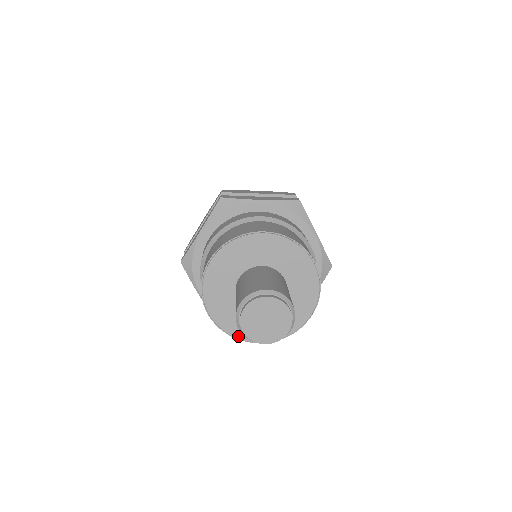
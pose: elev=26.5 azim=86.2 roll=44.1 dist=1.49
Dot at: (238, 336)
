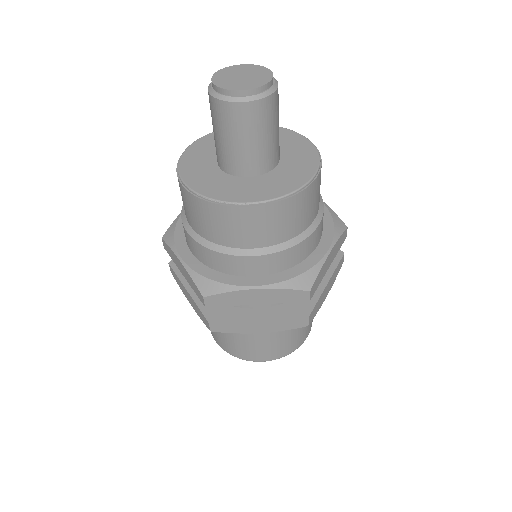
Dot at: (221, 199)
